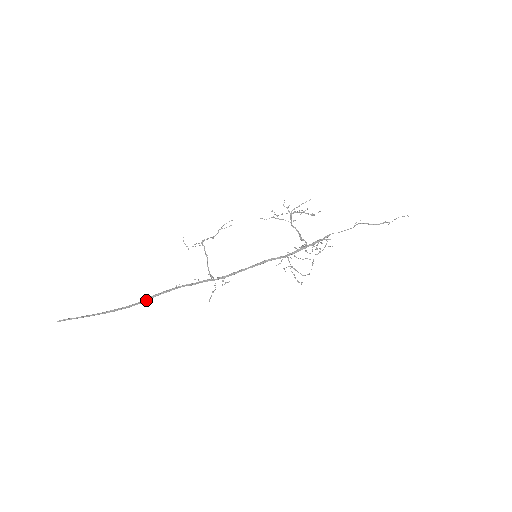
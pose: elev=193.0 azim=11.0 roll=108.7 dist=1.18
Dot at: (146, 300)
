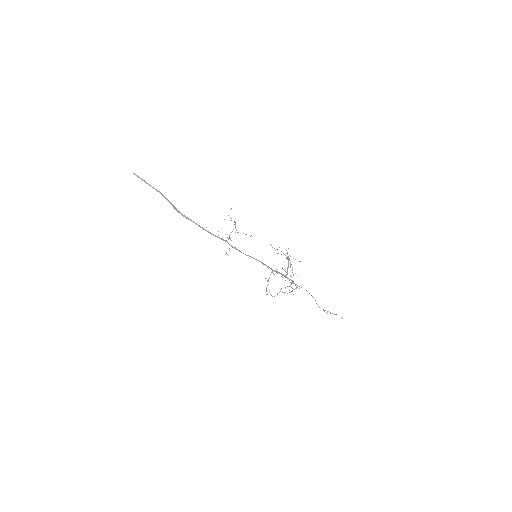
Dot at: (183, 215)
